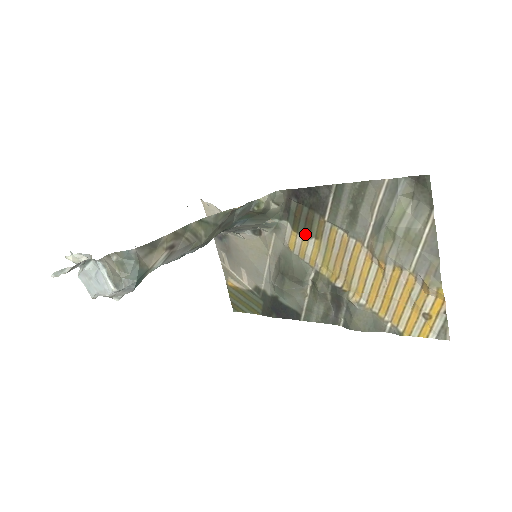
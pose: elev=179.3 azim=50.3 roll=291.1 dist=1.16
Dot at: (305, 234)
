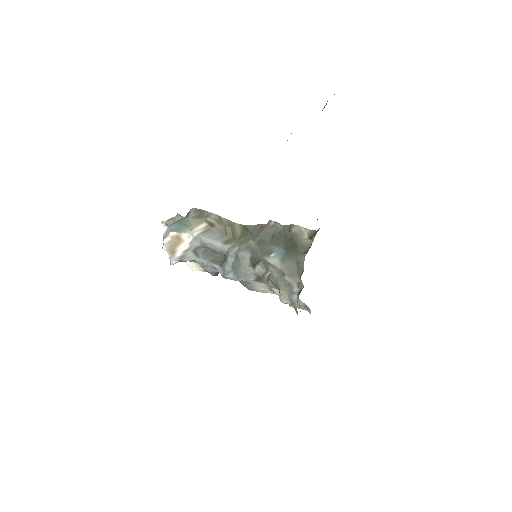
Dot at: occluded
